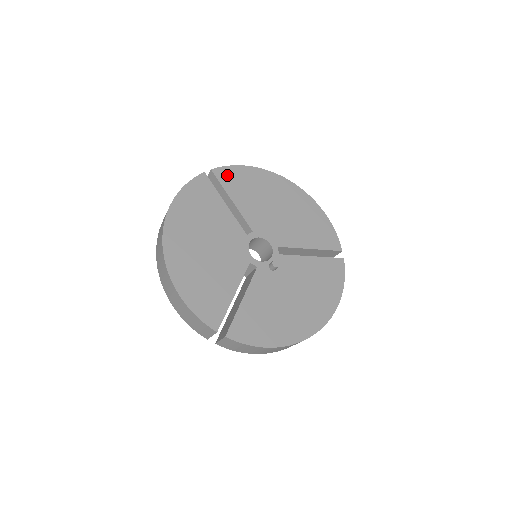
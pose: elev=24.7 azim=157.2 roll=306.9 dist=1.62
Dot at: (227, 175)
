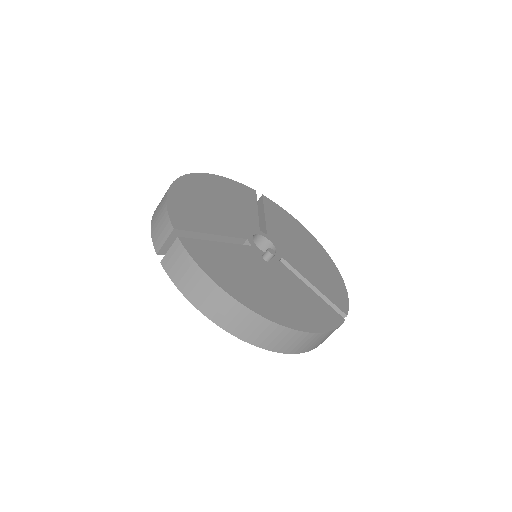
Dot at: (273, 206)
